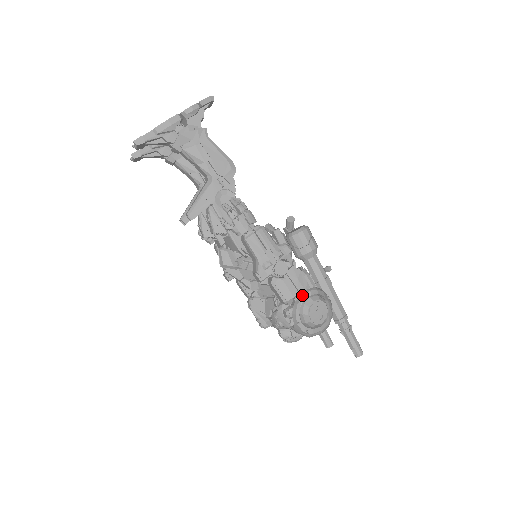
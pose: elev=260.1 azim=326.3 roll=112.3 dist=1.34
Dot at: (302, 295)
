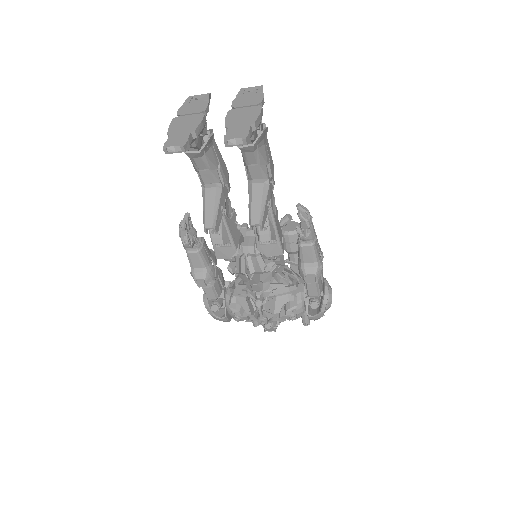
Dot at: (327, 286)
